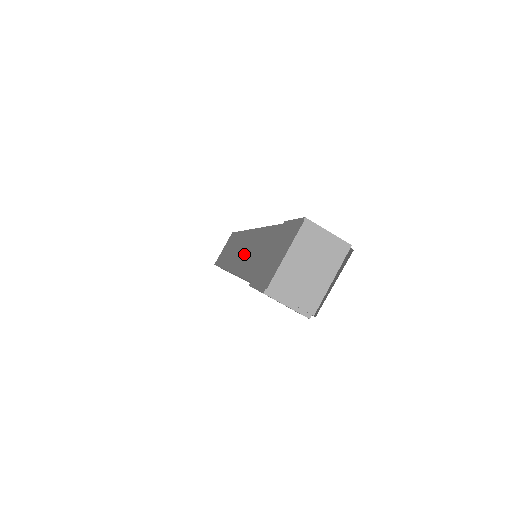
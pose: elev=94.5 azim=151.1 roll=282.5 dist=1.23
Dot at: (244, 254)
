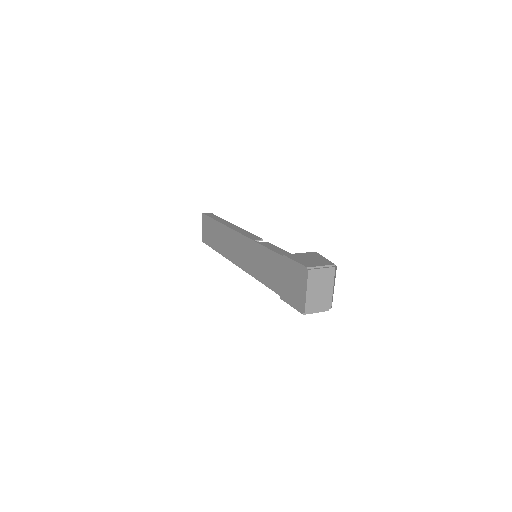
Dot at: (248, 259)
